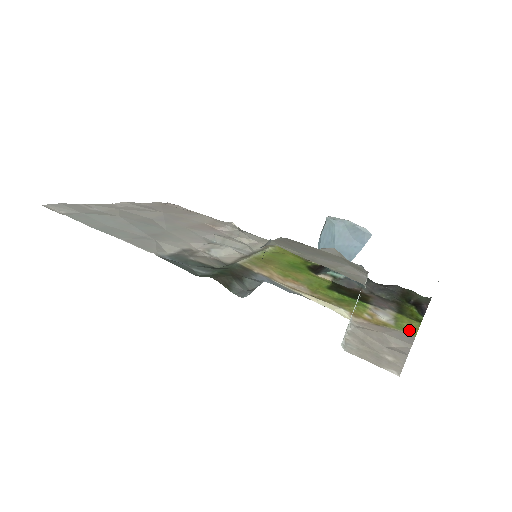
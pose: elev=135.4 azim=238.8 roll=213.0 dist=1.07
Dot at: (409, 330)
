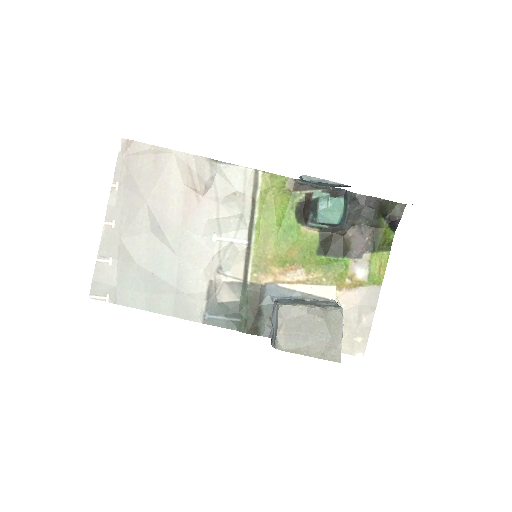
Dot at: (378, 279)
